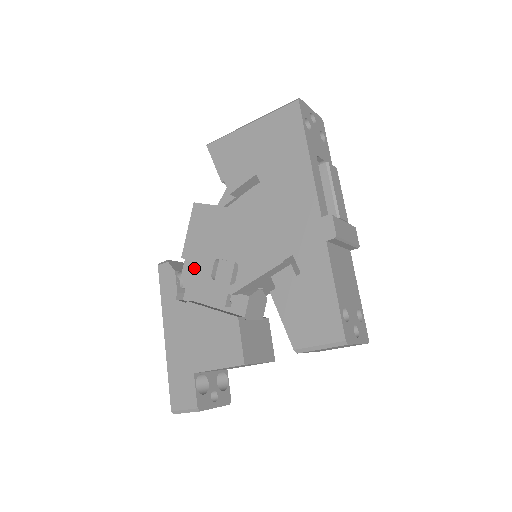
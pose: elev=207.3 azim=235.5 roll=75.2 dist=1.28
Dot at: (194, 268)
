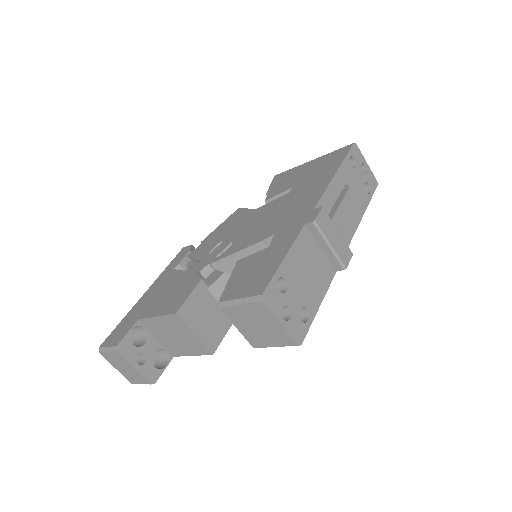
Dot at: (203, 247)
